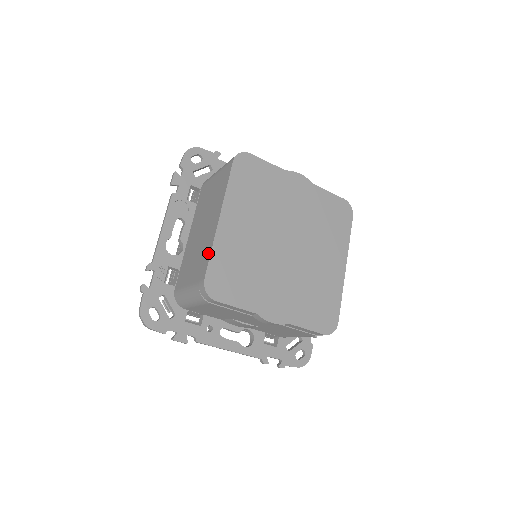
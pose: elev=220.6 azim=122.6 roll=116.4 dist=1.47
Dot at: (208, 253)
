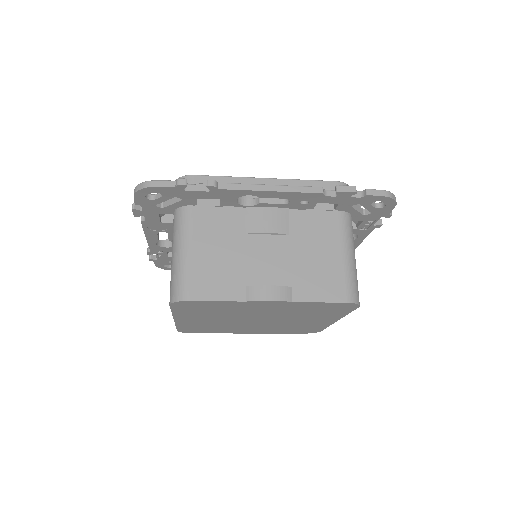
Dot at: occluded
